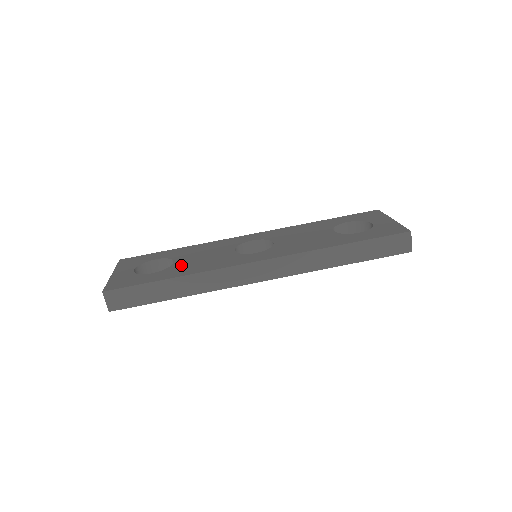
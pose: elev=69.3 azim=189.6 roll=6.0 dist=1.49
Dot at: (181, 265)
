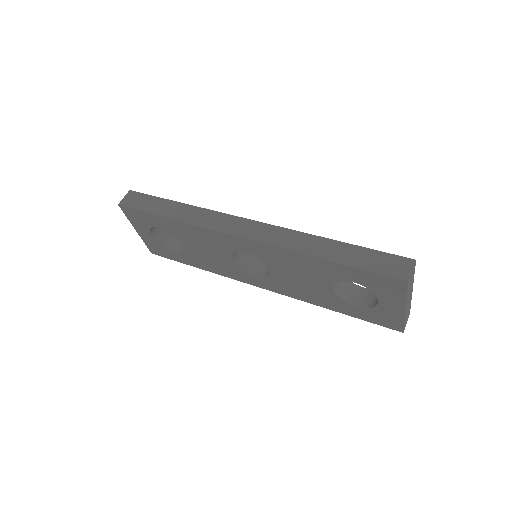
Dot at: occluded
